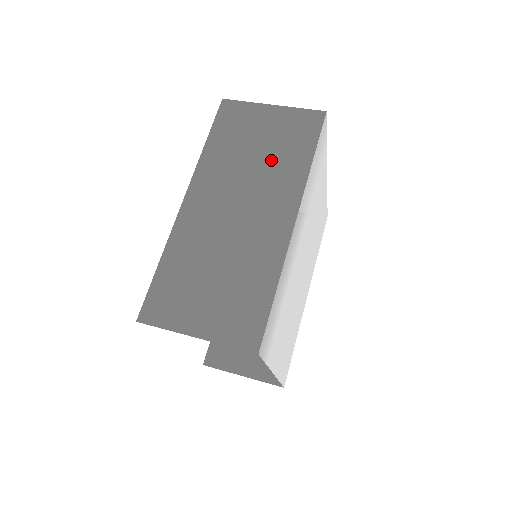
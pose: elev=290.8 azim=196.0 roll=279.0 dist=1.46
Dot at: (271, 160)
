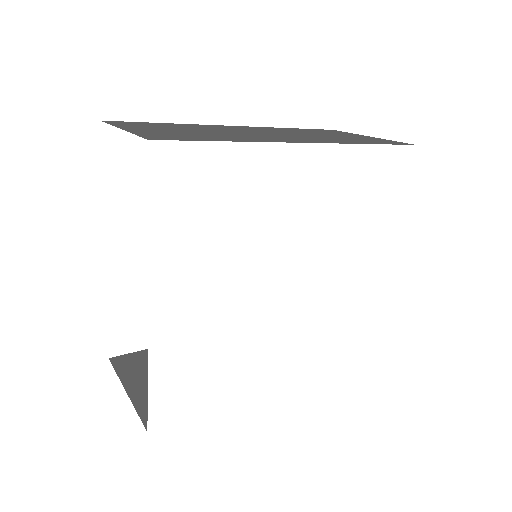
Dot at: (332, 137)
